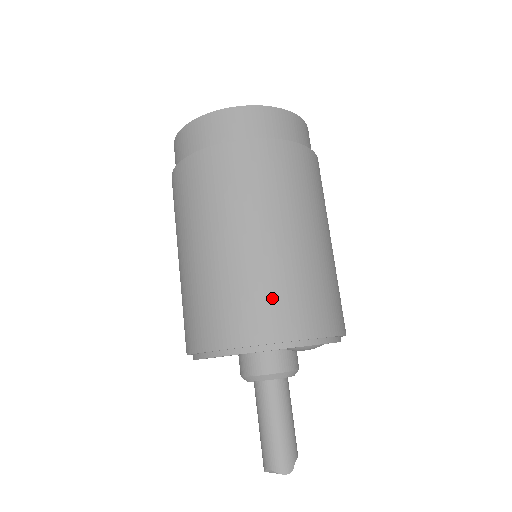
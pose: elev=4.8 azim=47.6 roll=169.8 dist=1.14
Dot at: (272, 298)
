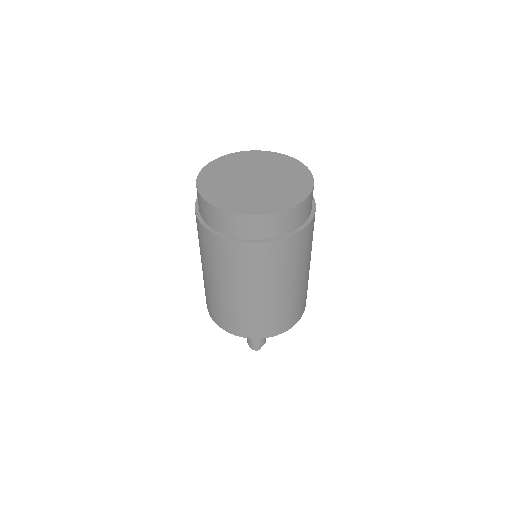
Dot at: (245, 322)
